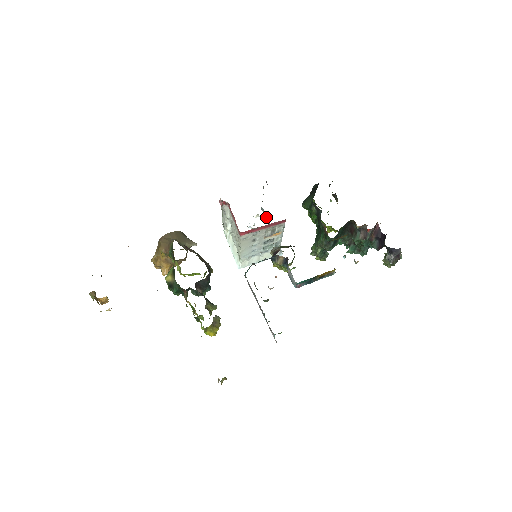
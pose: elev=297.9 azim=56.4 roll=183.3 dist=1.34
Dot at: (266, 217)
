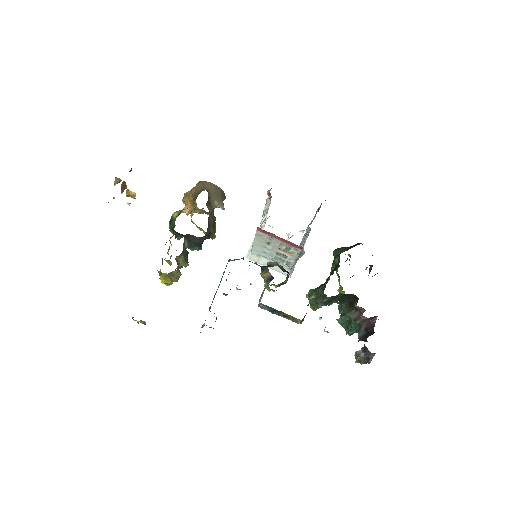
Dot at: (306, 237)
